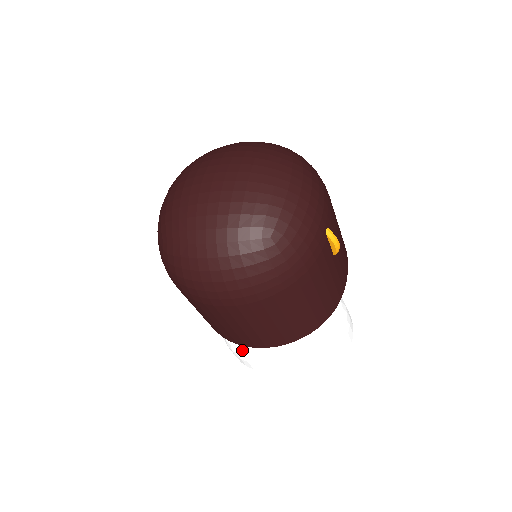
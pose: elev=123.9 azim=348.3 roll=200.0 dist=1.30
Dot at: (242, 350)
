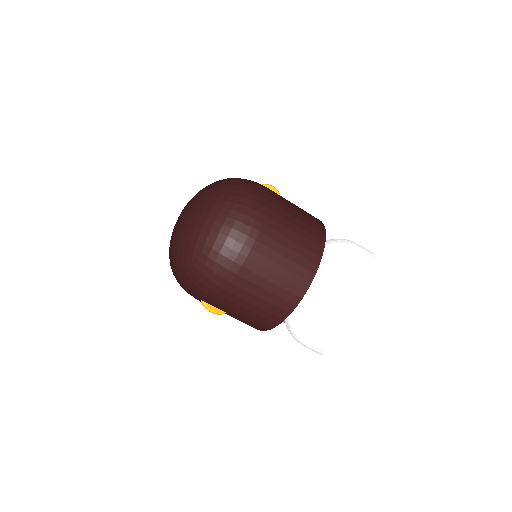
Dot at: (324, 315)
